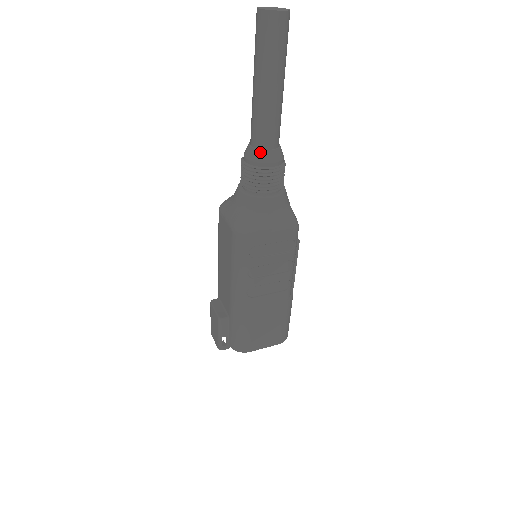
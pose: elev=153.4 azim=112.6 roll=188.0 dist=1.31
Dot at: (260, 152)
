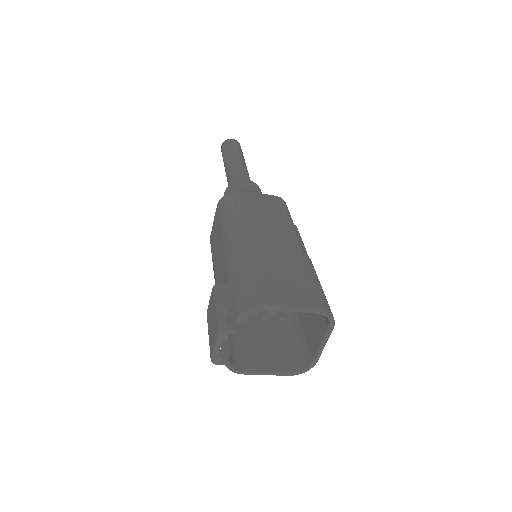
Dot at: (235, 179)
